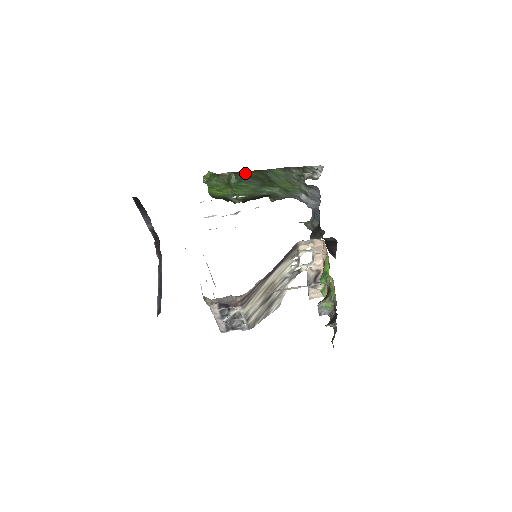
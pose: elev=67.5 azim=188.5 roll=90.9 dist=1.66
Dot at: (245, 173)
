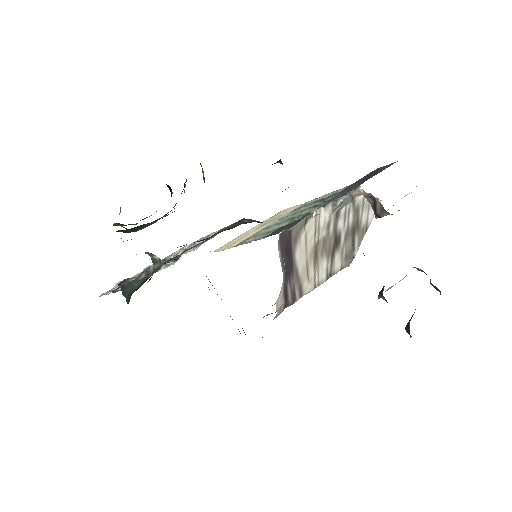
Dot at: (120, 230)
